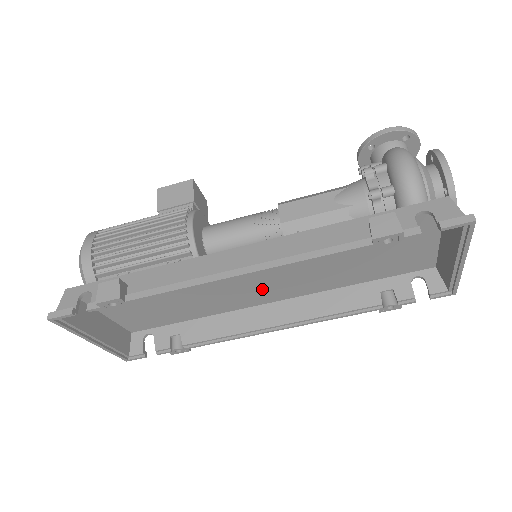
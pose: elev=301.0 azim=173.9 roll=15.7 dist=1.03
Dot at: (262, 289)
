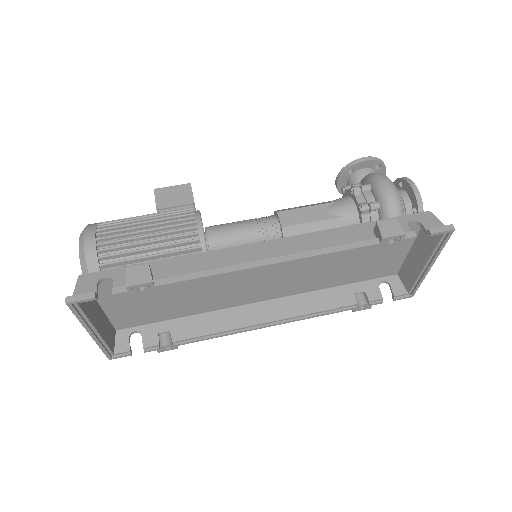
Dot at: (259, 287)
